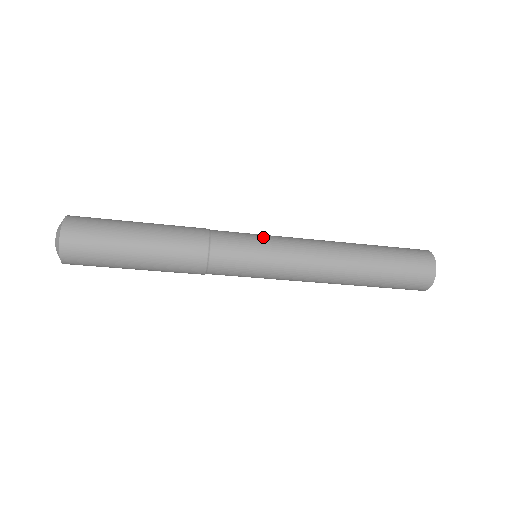
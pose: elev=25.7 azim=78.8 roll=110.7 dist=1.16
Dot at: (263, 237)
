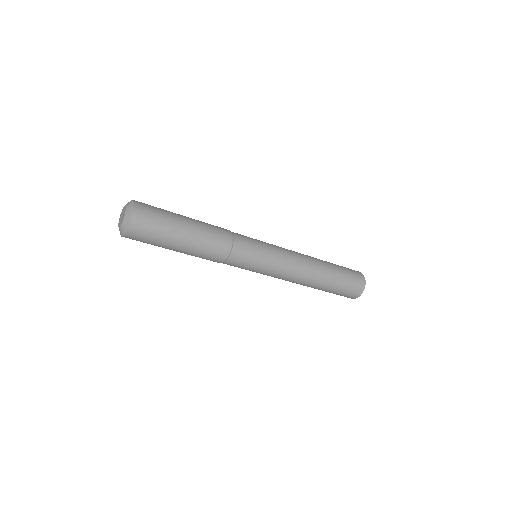
Dot at: (265, 243)
